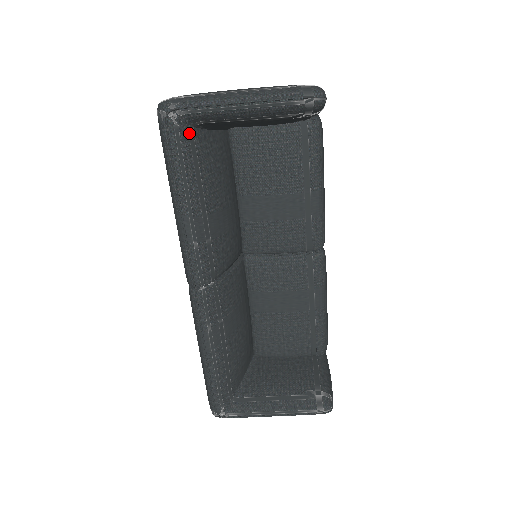
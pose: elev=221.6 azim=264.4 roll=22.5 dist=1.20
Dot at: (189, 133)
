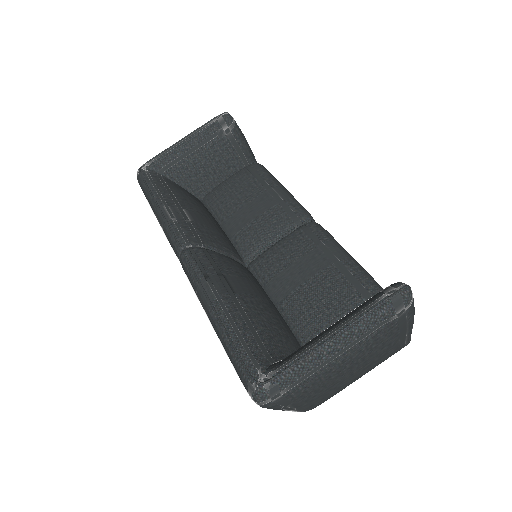
Dot at: (158, 176)
